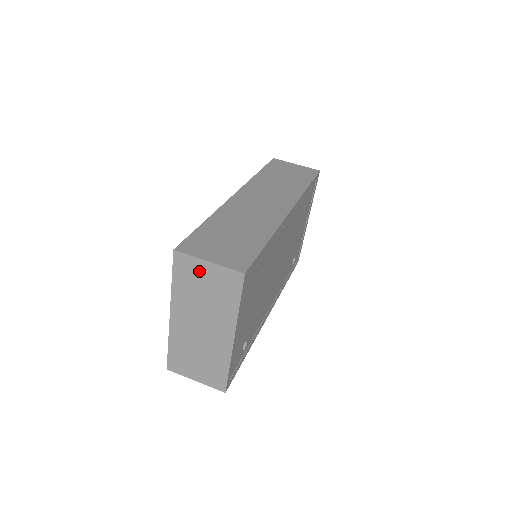
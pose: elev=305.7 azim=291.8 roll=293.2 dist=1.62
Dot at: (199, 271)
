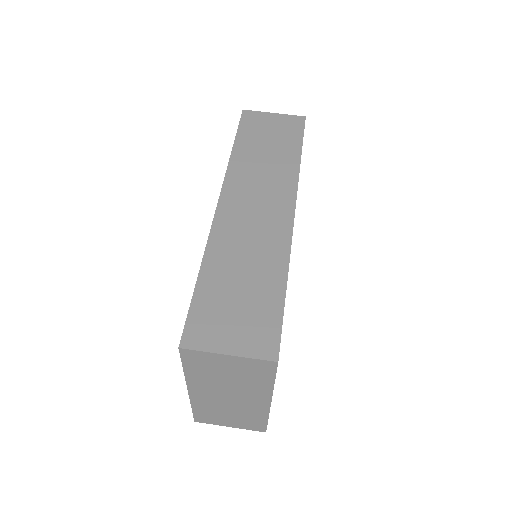
Dot at: (217, 362)
